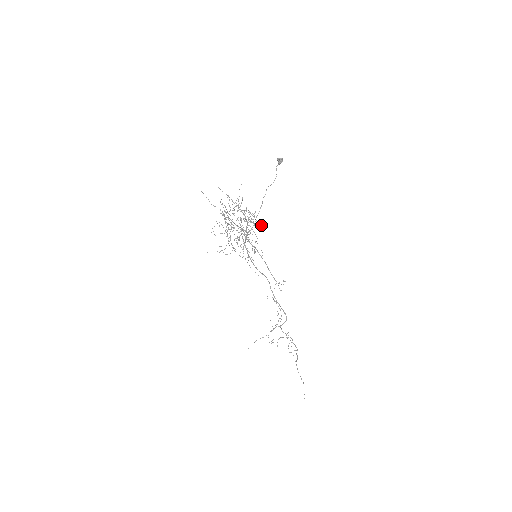
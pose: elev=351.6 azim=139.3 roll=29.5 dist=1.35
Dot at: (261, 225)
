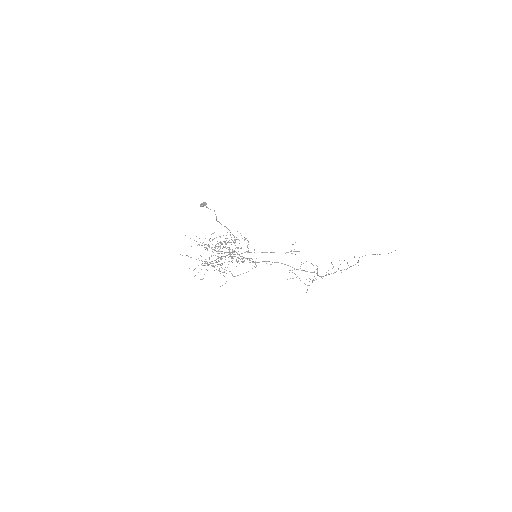
Dot at: (239, 240)
